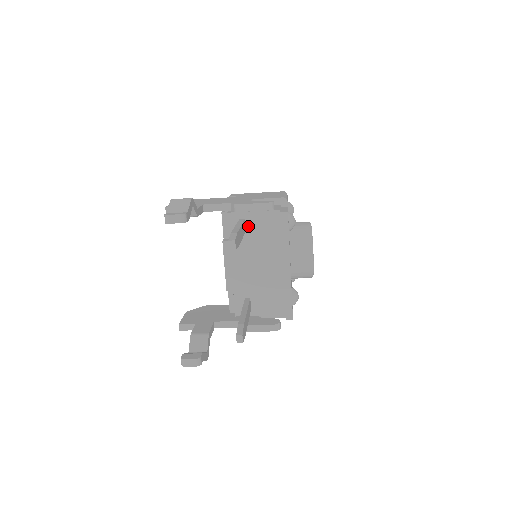
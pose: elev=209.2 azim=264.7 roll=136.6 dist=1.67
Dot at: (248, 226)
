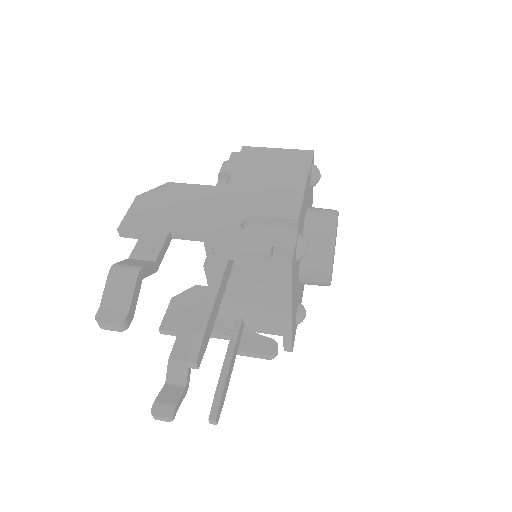
Dot at: occluded
